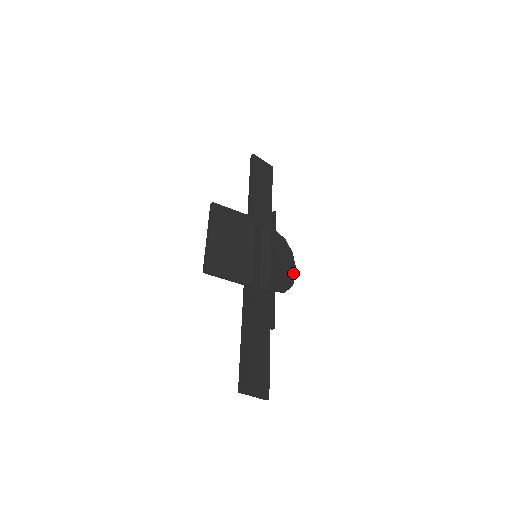
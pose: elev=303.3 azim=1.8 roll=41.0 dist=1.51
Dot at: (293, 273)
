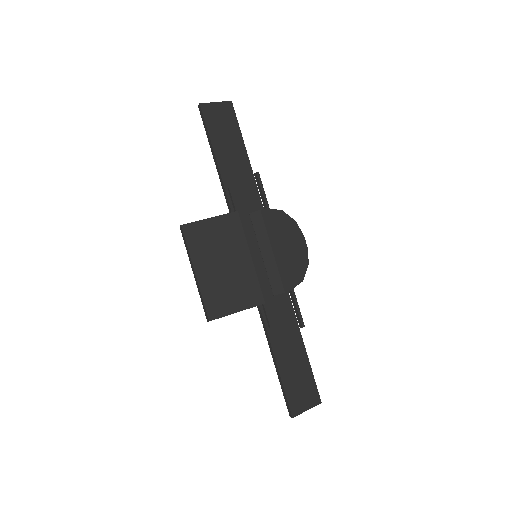
Dot at: (304, 249)
